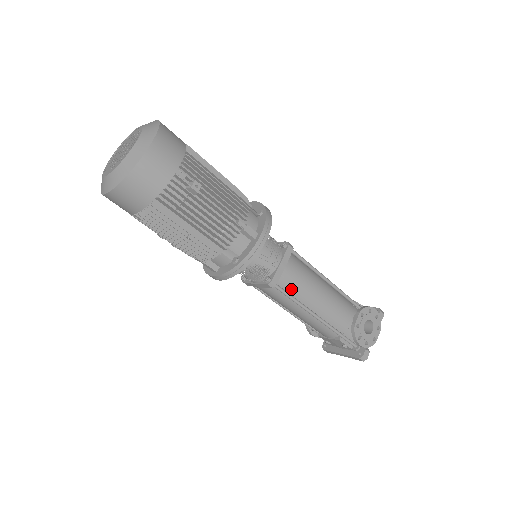
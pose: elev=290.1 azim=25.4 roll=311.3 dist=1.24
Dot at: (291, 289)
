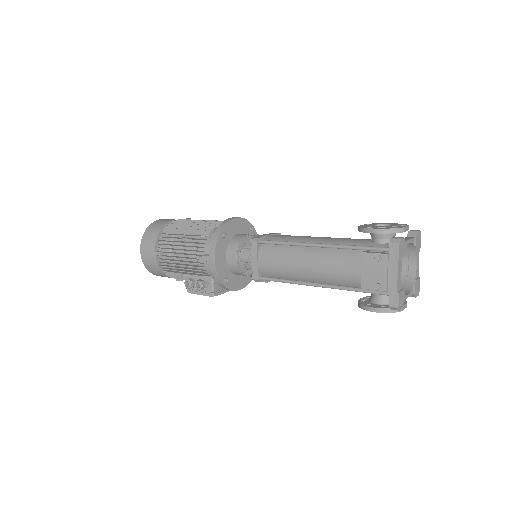
Dot at: occluded
